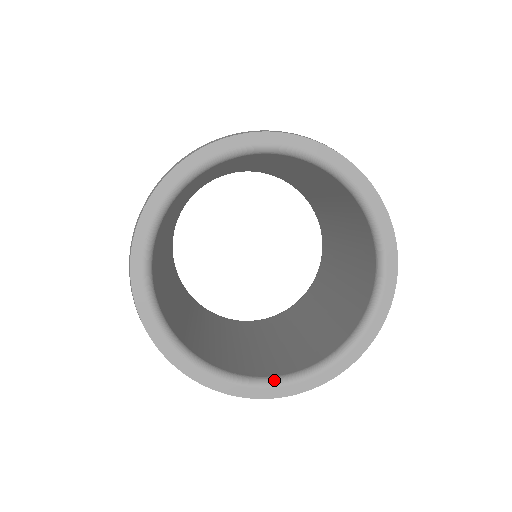
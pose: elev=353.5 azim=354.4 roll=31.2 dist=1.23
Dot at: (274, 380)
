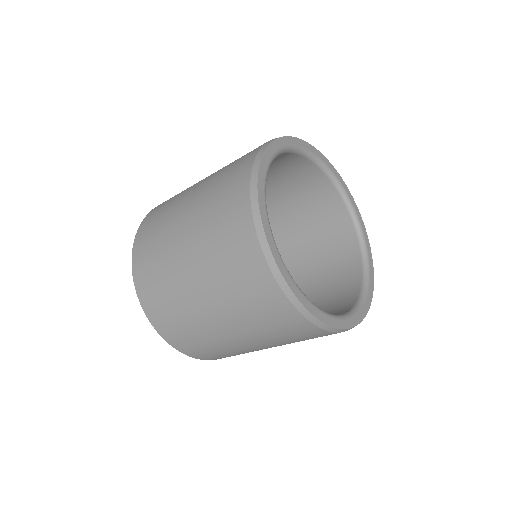
Dot at: (355, 309)
